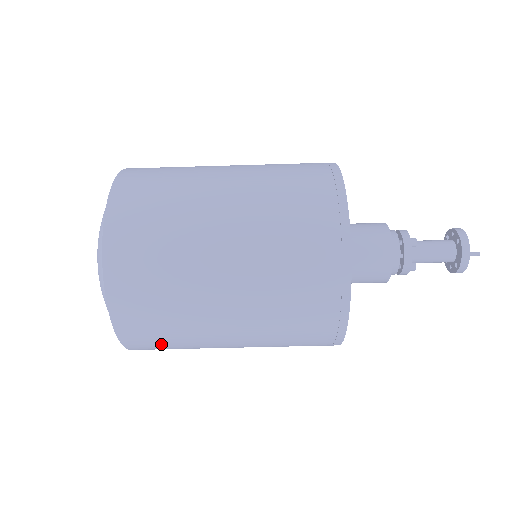
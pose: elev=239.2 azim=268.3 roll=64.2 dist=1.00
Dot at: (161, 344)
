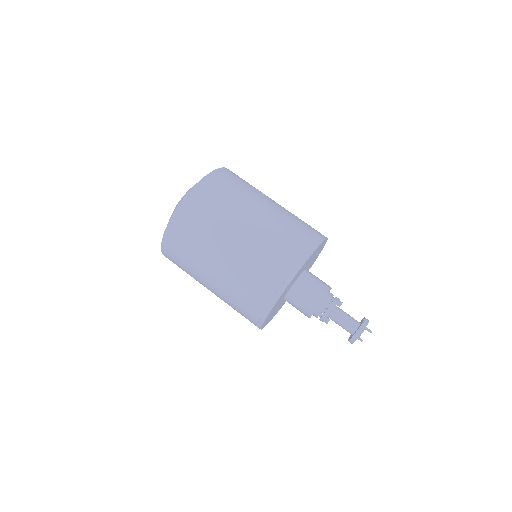
Dot at: (191, 228)
